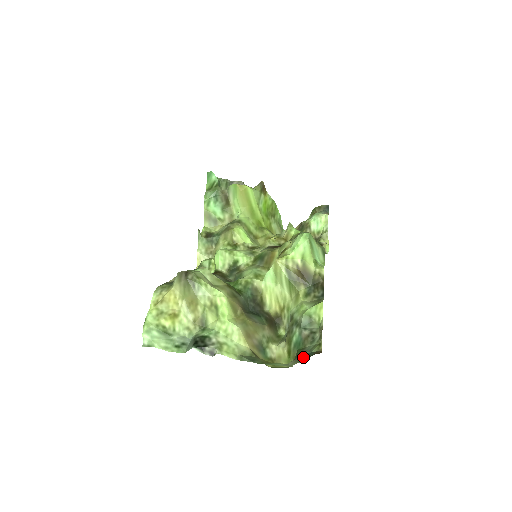
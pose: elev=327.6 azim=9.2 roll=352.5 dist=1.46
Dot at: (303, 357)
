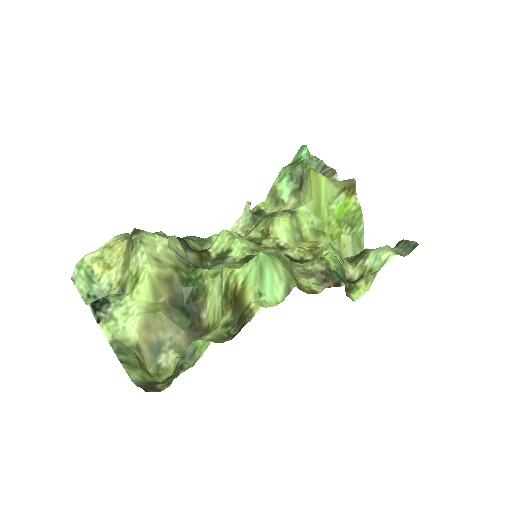
Dot at: (147, 384)
